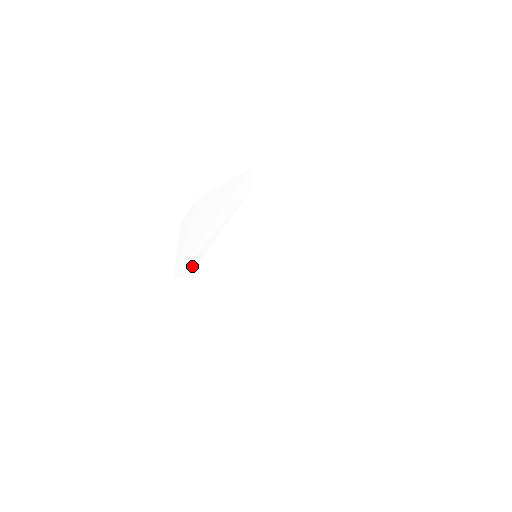
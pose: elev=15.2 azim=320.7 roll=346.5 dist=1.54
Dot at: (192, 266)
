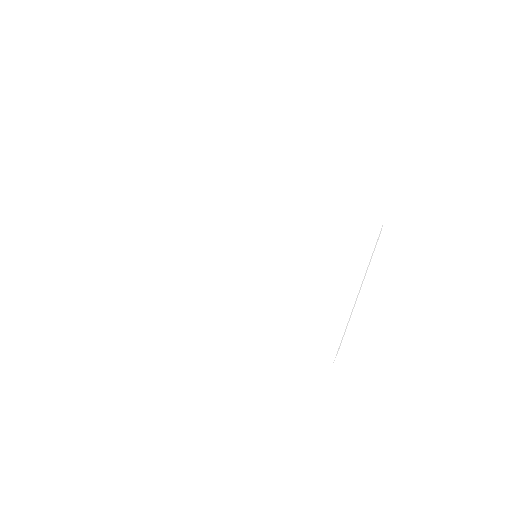
Dot at: occluded
